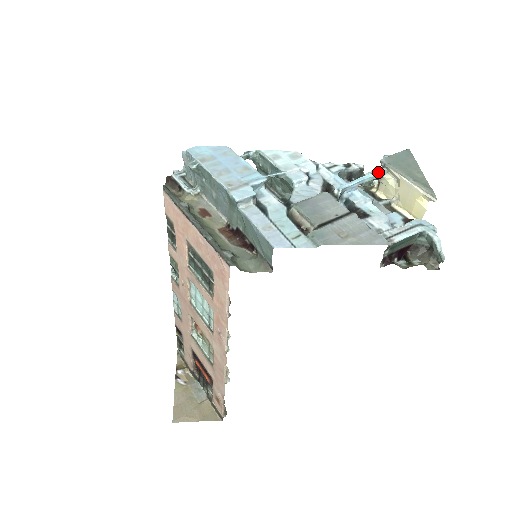
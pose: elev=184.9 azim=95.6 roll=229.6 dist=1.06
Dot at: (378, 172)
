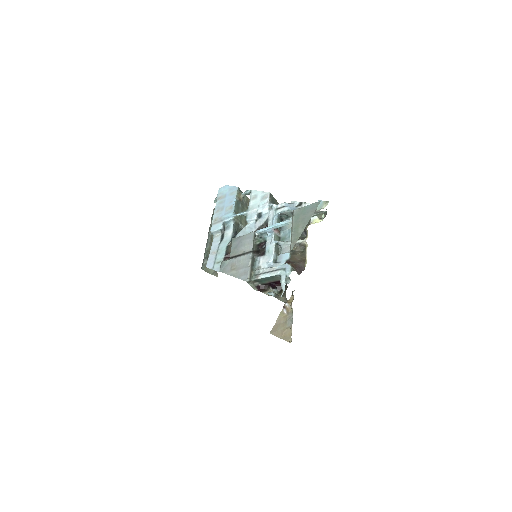
Dot at: (289, 220)
